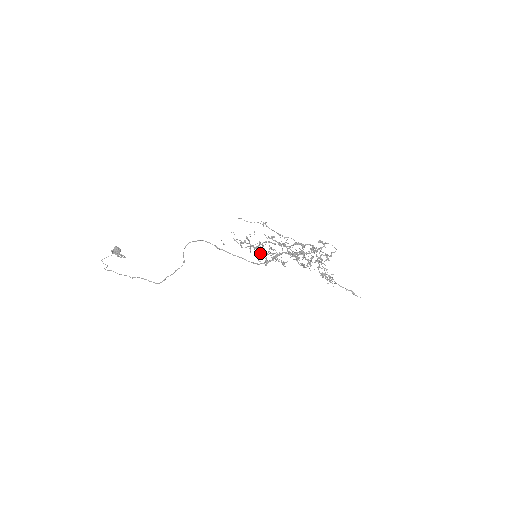
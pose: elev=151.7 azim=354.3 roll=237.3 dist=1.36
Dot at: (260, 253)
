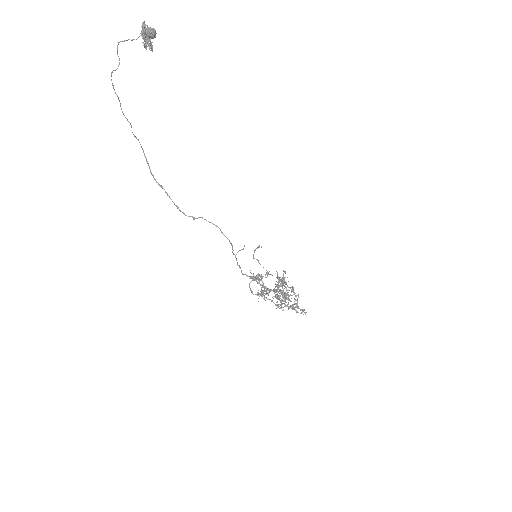
Dot at: occluded
